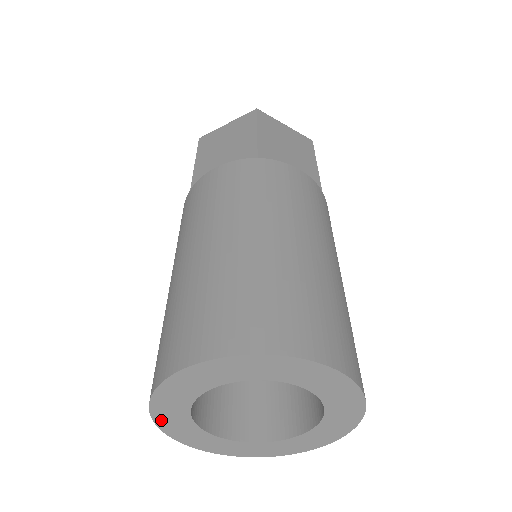
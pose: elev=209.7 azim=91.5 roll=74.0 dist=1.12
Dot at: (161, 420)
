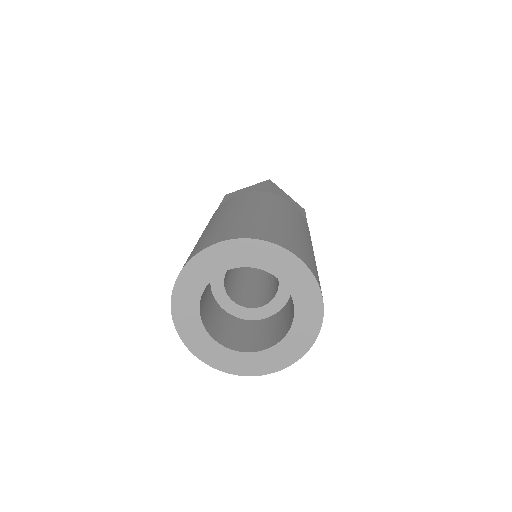
Dot at: (211, 361)
